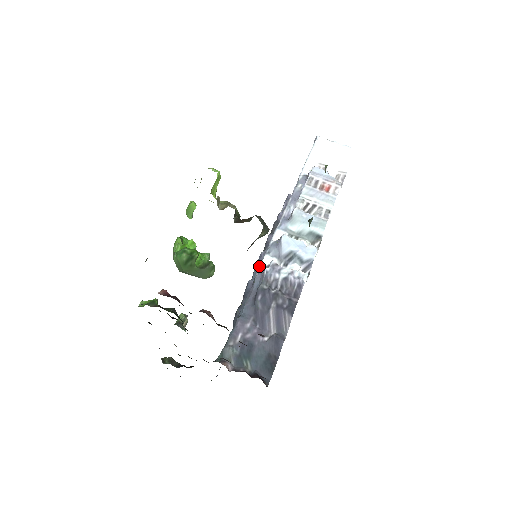
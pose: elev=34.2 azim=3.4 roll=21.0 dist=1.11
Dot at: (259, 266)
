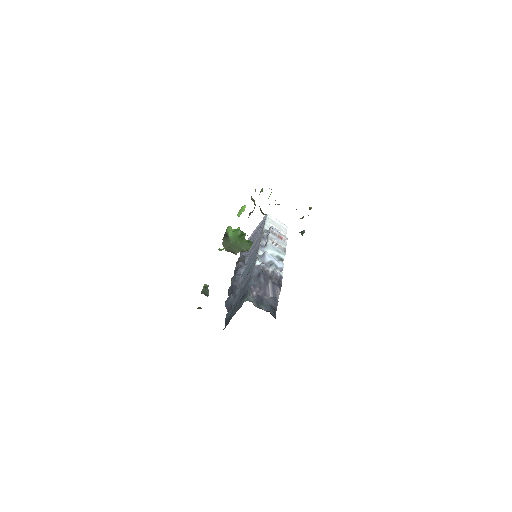
Dot at: (255, 264)
